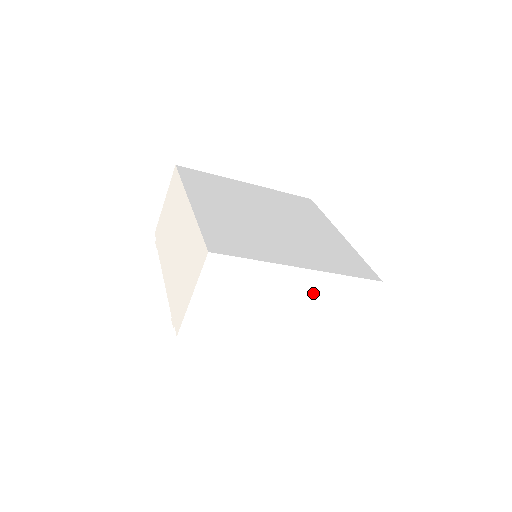
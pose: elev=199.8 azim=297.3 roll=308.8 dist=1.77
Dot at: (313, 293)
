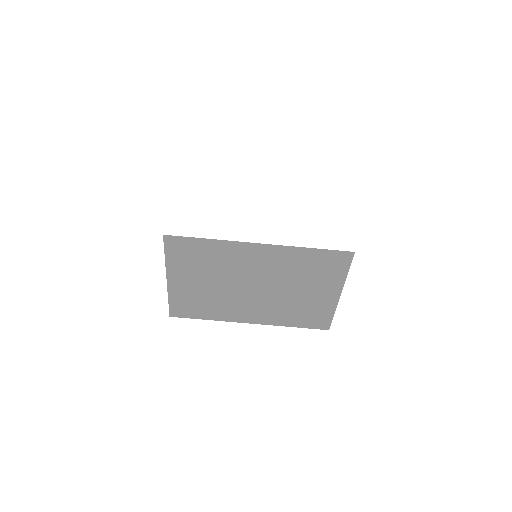
Dot at: (286, 178)
